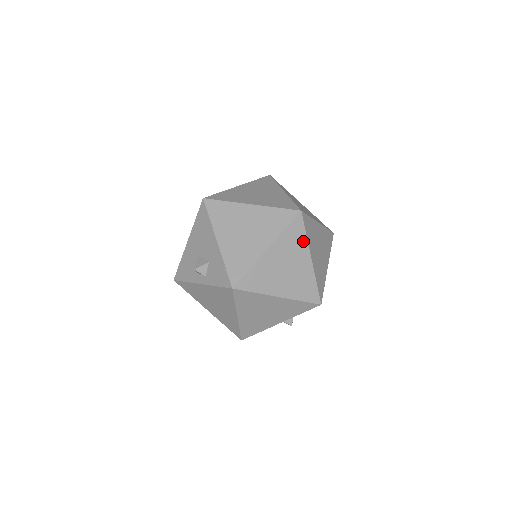
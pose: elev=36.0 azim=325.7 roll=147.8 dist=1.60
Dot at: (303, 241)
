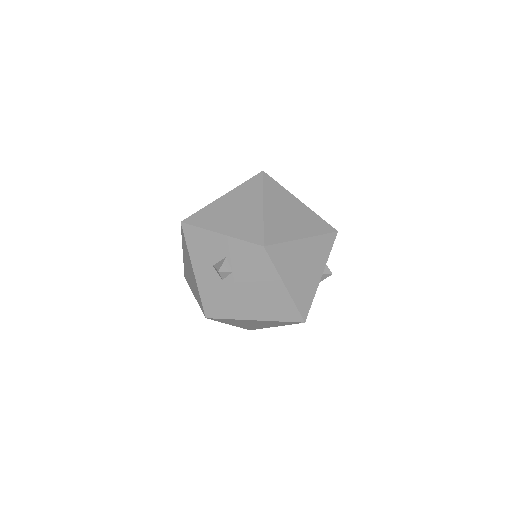
Dot at: (283, 191)
